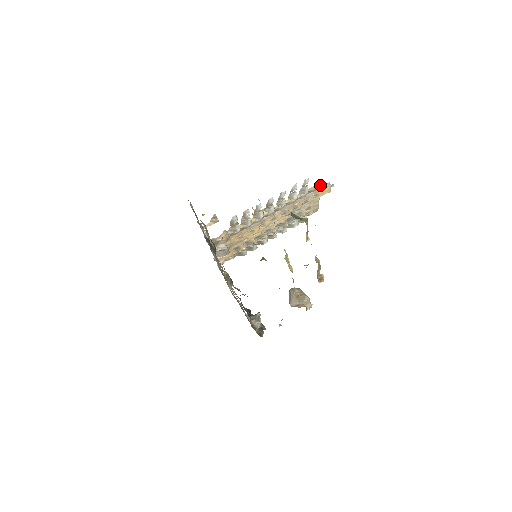
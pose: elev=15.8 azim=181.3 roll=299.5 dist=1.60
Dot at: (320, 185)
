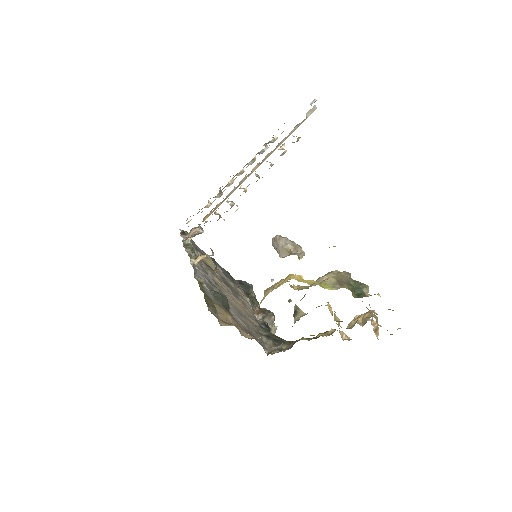
Dot at: occluded
